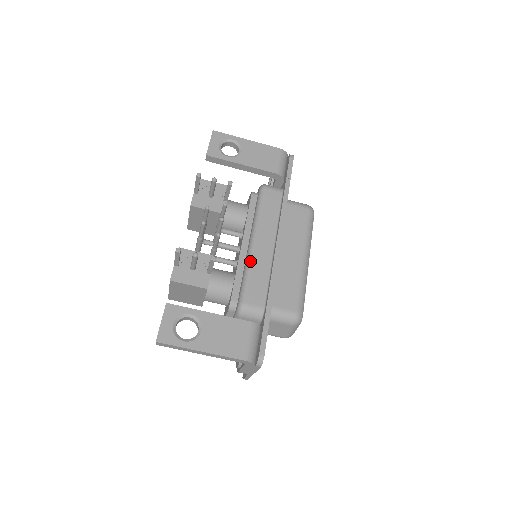
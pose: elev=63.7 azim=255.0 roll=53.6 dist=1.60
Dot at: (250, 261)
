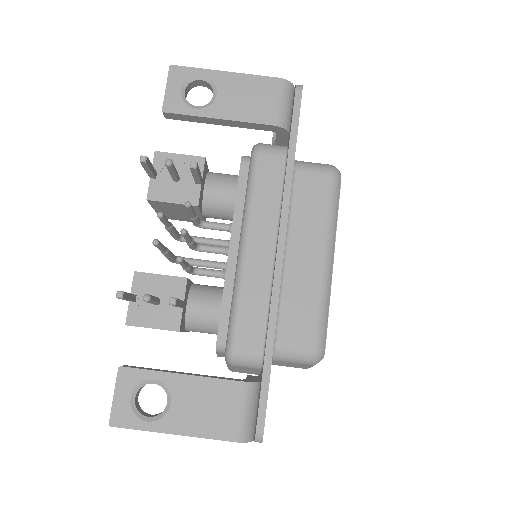
Dot at: (239, 281)
